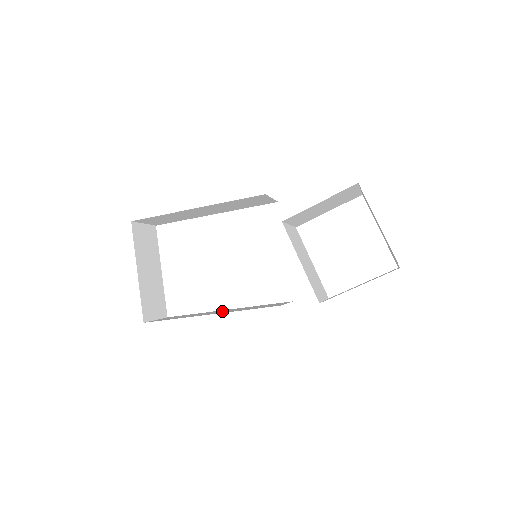
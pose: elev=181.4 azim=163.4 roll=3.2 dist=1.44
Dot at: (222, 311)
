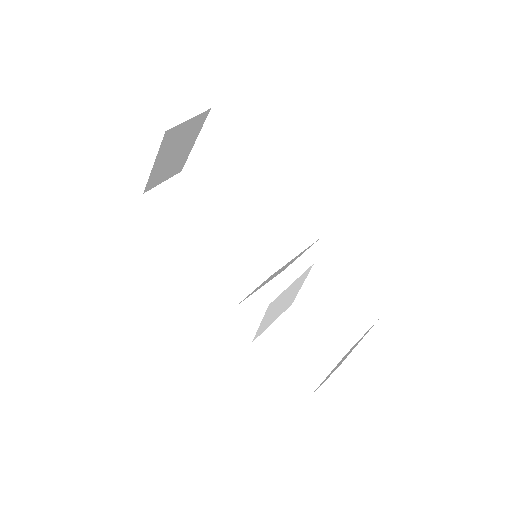
Dot at: (211, 238)
